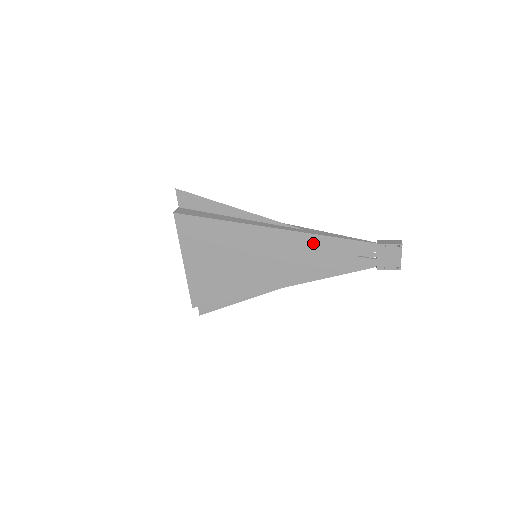
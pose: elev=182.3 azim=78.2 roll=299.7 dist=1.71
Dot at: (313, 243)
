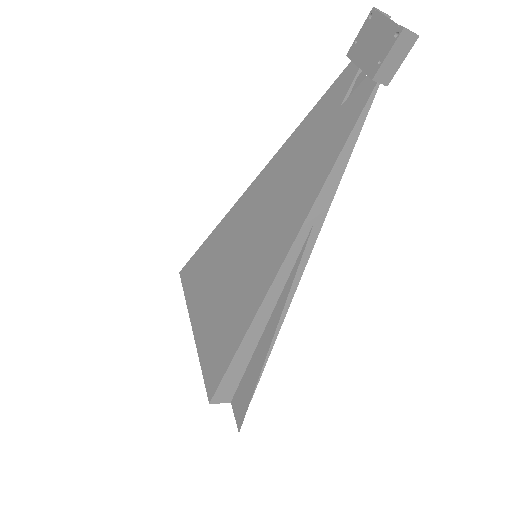
Dot at: (285, 159)
